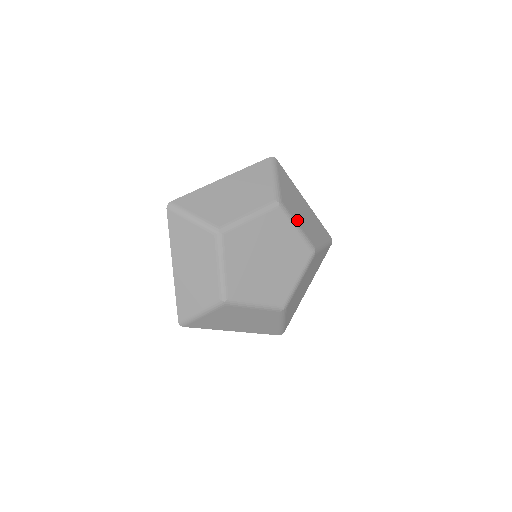
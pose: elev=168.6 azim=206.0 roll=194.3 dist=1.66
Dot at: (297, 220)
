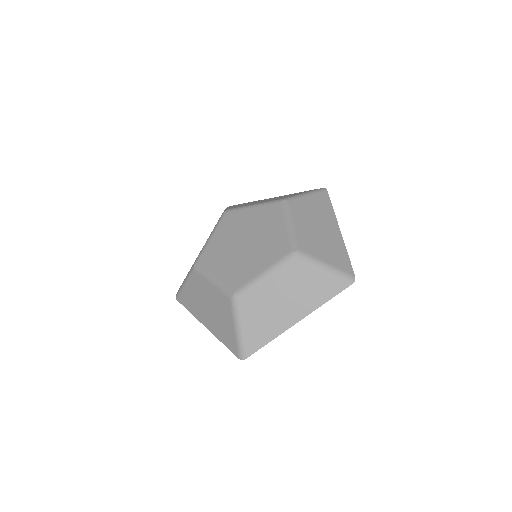
Dot at: (252, 204)
